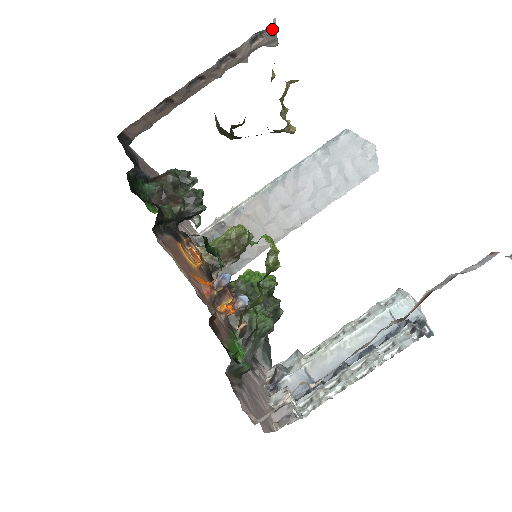
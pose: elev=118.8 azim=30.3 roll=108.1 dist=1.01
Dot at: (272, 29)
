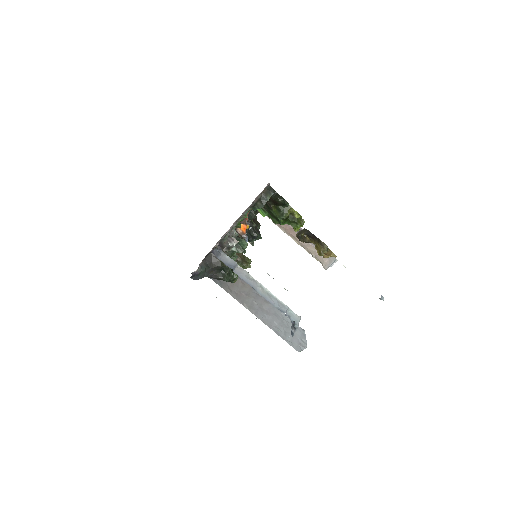
Dot at: (334, 259)
